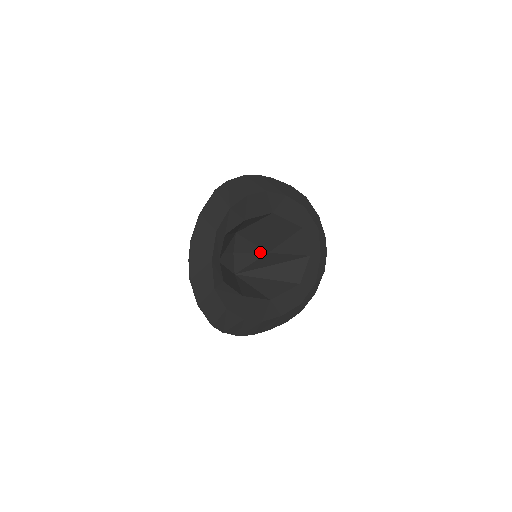
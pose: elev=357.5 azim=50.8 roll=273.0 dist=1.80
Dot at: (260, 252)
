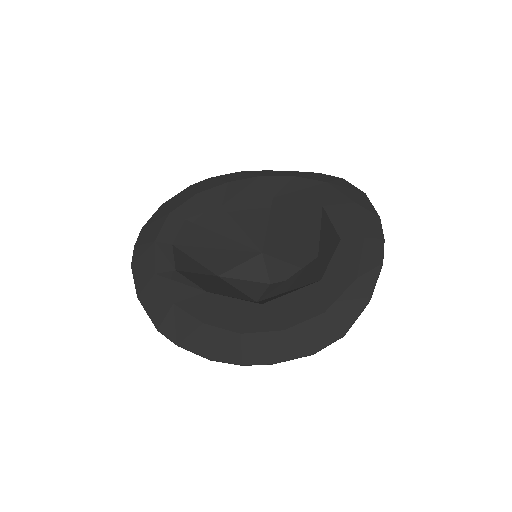
Dot at: occluded
